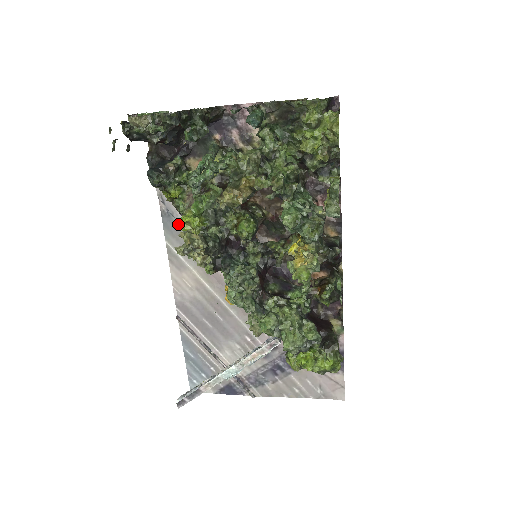
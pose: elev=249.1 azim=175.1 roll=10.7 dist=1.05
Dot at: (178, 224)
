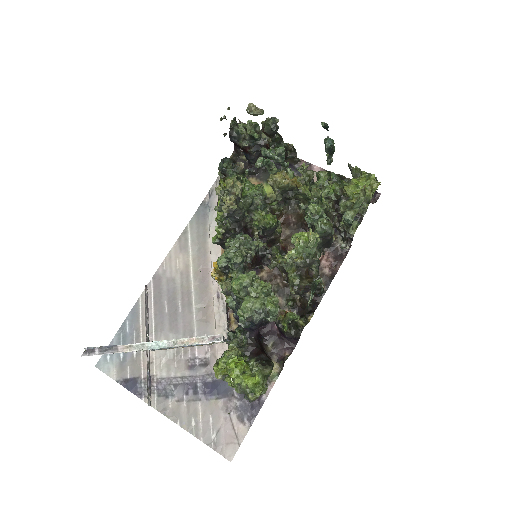
Dot at: (208, 217)
